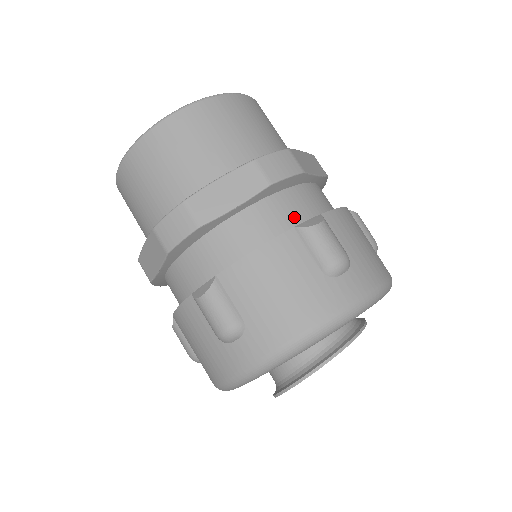
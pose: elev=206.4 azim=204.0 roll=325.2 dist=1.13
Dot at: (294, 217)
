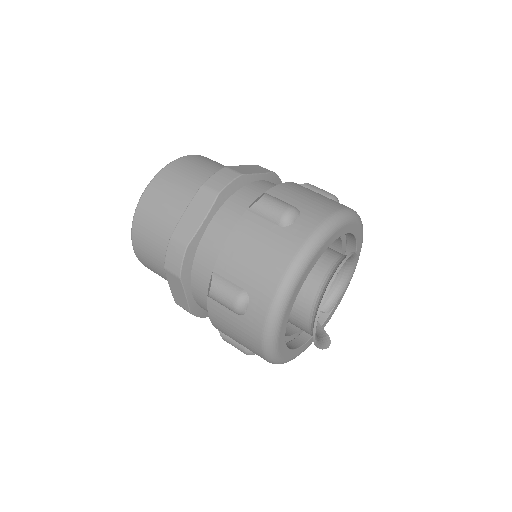
Dot at: (248, 205)
